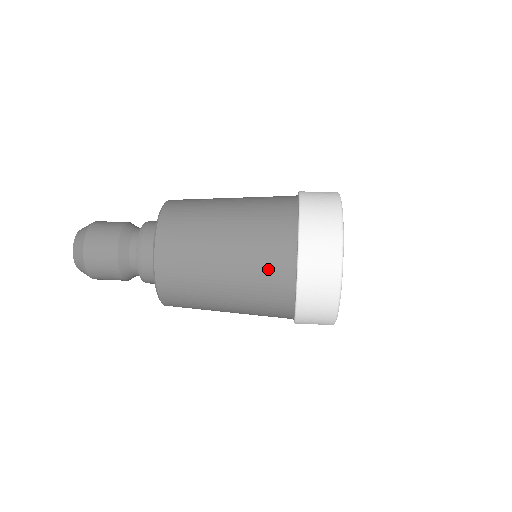
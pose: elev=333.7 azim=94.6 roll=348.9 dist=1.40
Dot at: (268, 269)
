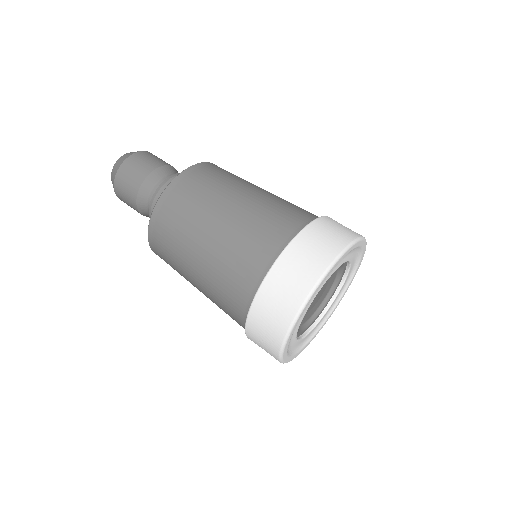
Dot at: occluded
